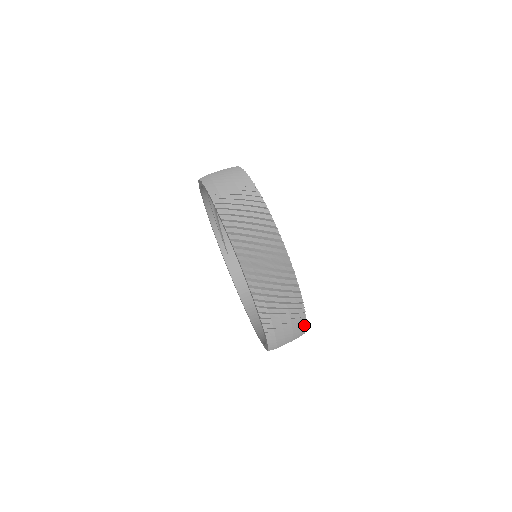
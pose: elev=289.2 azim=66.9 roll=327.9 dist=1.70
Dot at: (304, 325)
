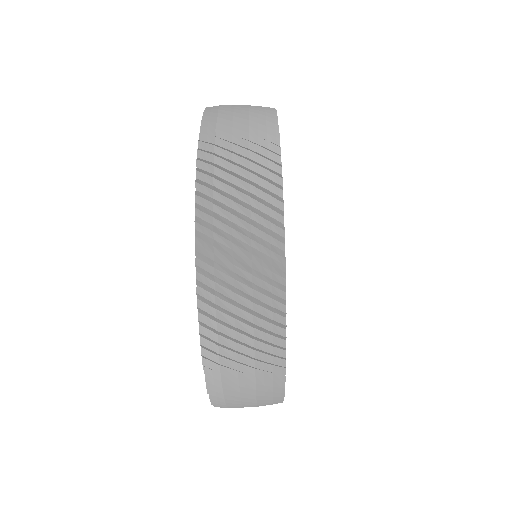
Dot at: (280, 388)
